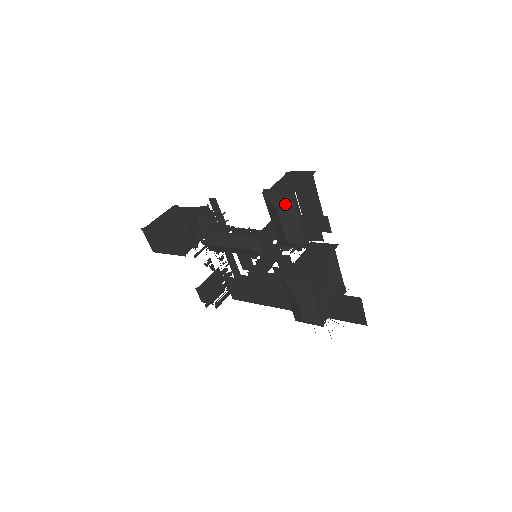
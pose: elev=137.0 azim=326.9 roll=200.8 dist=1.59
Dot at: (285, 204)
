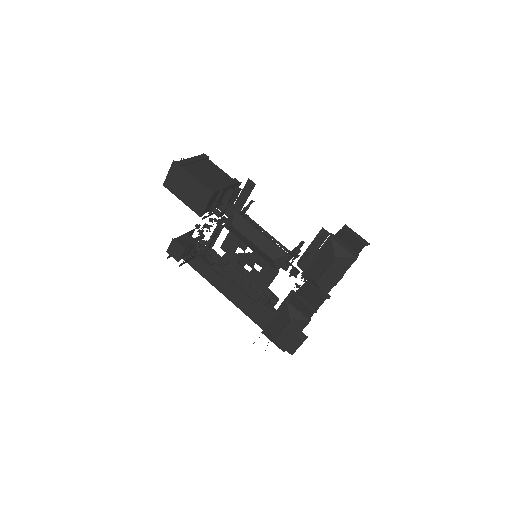
Dot at: (344, 260)
